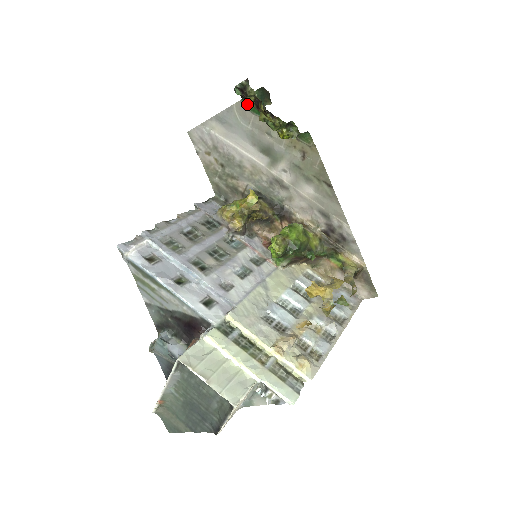
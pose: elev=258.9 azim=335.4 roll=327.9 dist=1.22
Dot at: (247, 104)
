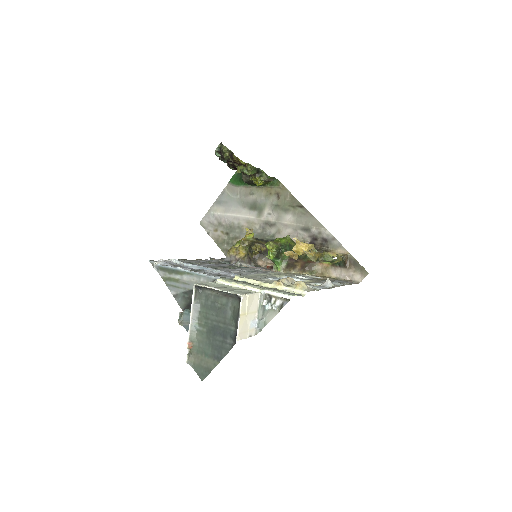
Dot at: (233, 182)
